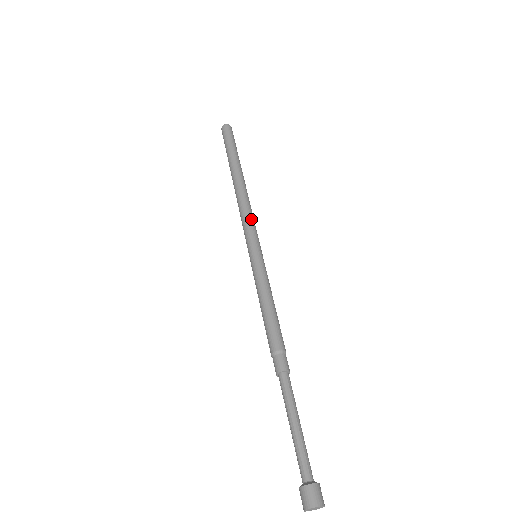
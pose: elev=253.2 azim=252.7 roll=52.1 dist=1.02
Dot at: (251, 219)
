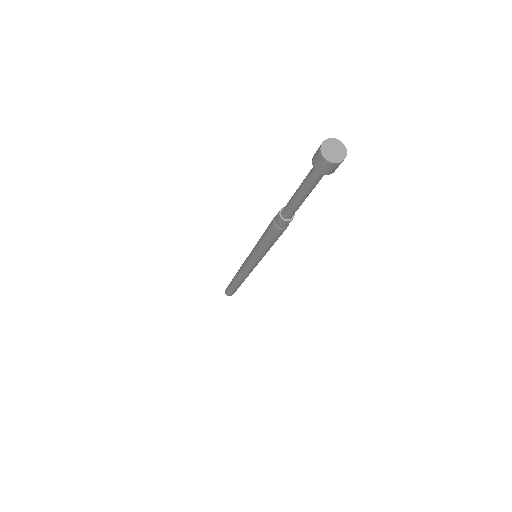
Dot at: occluded
